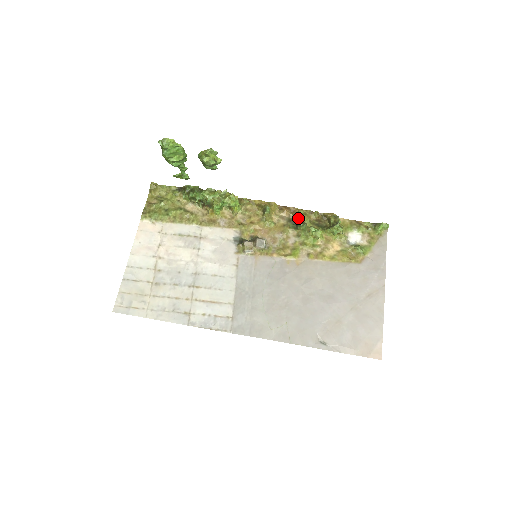
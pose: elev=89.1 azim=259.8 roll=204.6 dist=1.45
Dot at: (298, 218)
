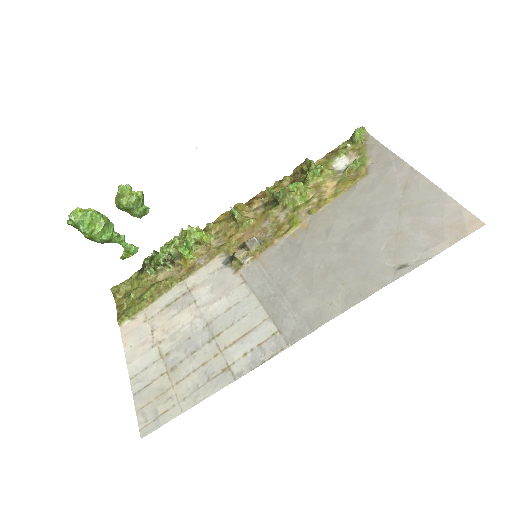
Dot at: (271, 195)
